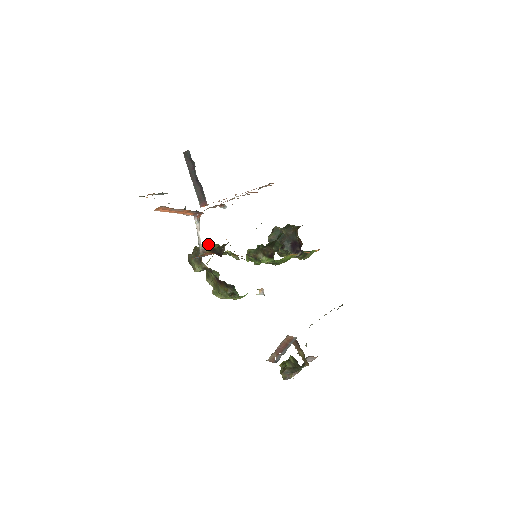
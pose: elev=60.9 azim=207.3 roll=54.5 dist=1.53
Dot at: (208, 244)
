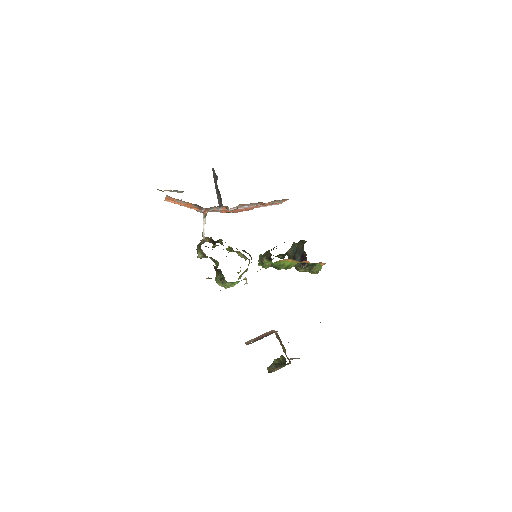
Dot at: (220, 242)
